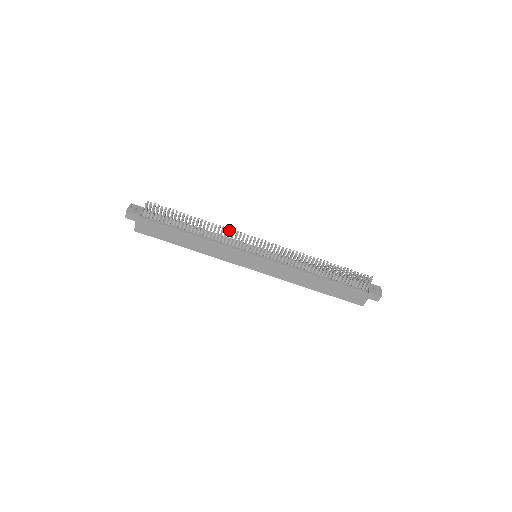
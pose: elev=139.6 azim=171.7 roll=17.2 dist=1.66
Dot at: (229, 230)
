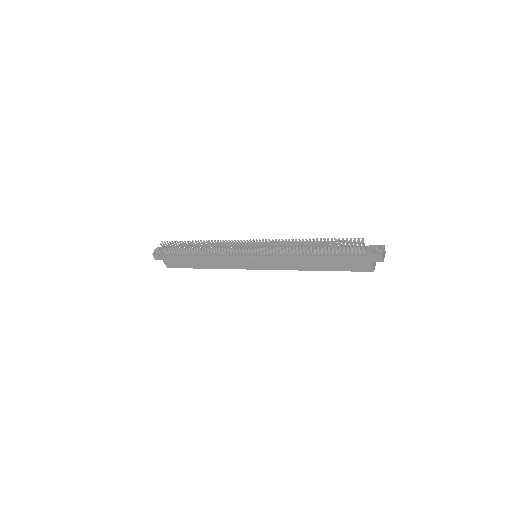
Dot at: (223, 242)
